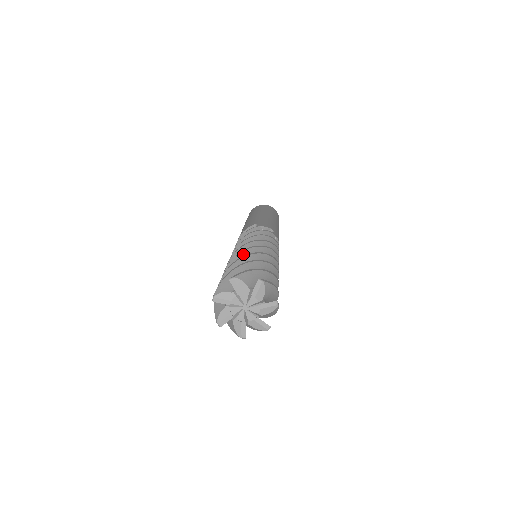
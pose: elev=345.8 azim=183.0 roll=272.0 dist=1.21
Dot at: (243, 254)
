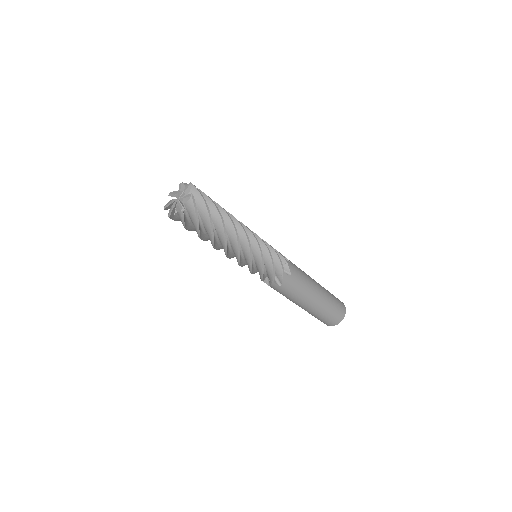
Dot at: occluded
